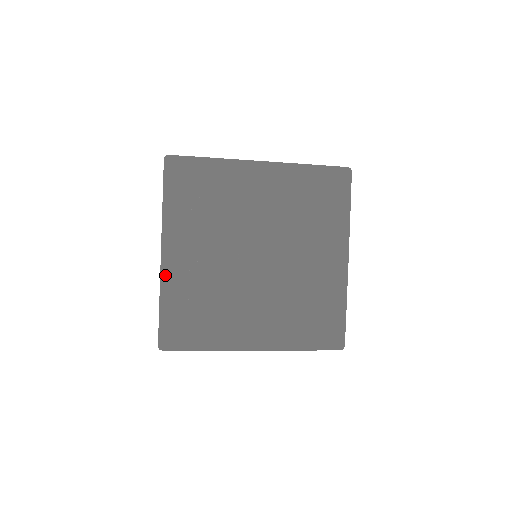
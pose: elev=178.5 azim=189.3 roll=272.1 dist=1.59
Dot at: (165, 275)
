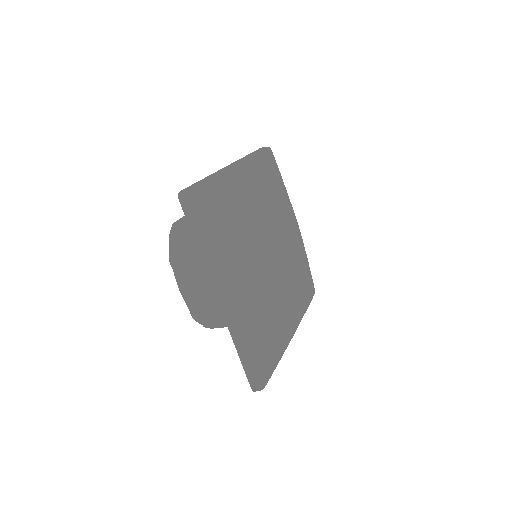
Dot at: (233, 172)
